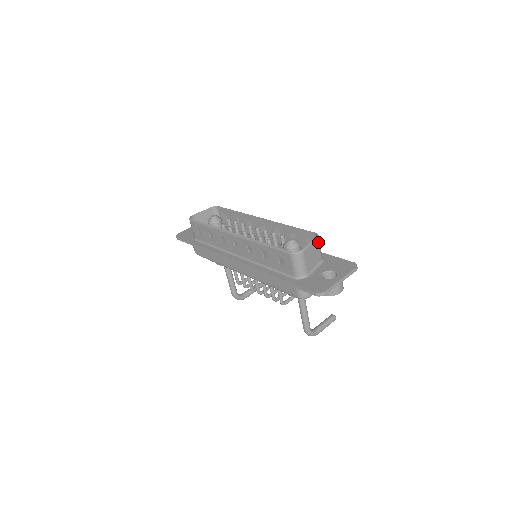
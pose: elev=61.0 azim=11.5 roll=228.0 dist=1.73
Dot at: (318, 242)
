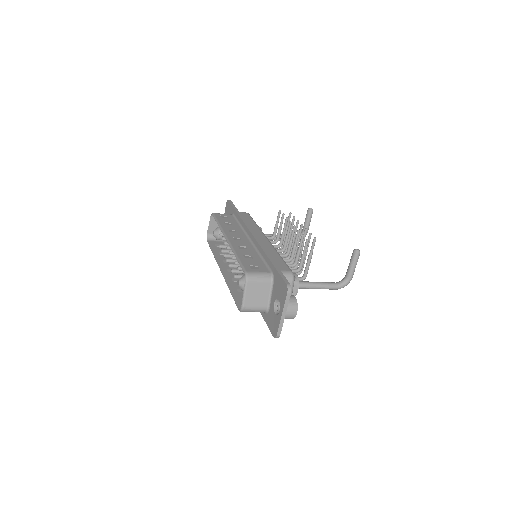
Dot at: (251, 282)
